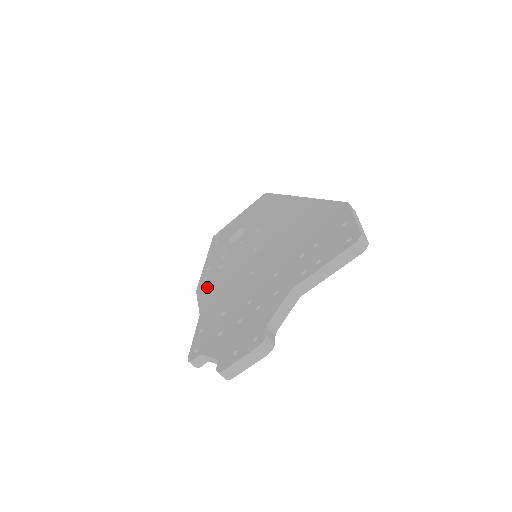
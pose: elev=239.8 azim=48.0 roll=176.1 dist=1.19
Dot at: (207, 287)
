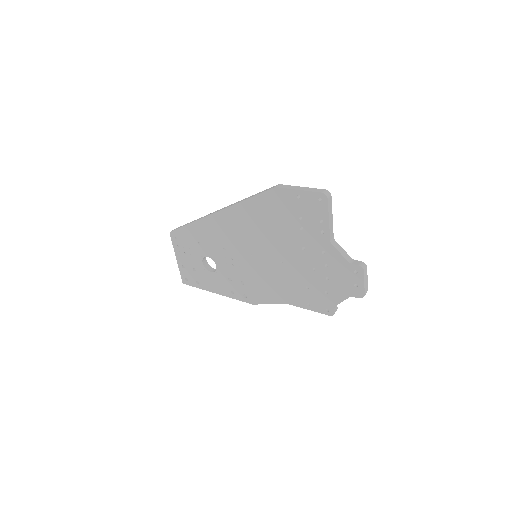
Dot at: (259, 296)
